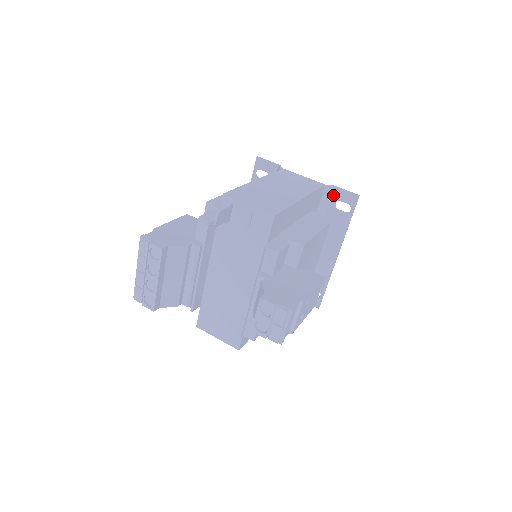
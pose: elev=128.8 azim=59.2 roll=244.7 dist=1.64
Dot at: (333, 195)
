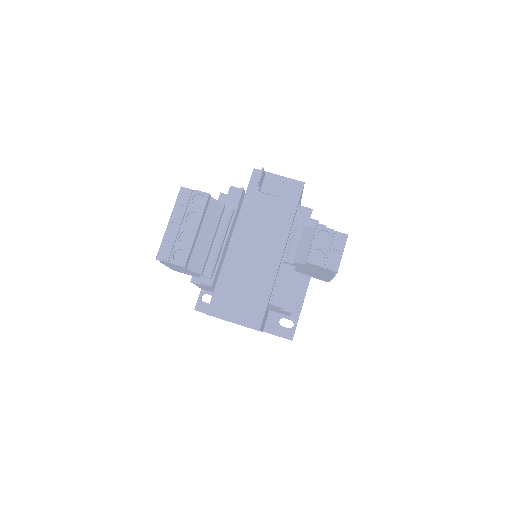
Dot at: occluded
